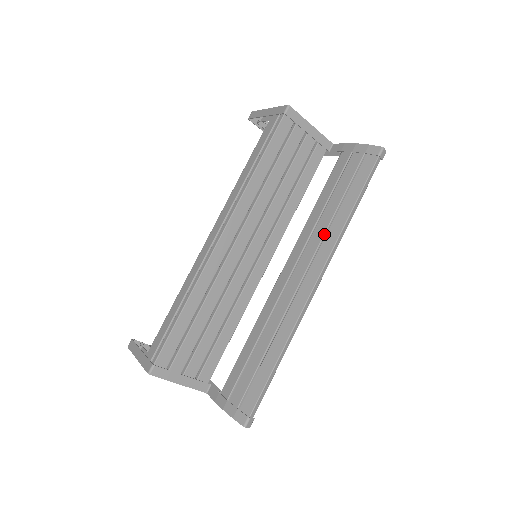
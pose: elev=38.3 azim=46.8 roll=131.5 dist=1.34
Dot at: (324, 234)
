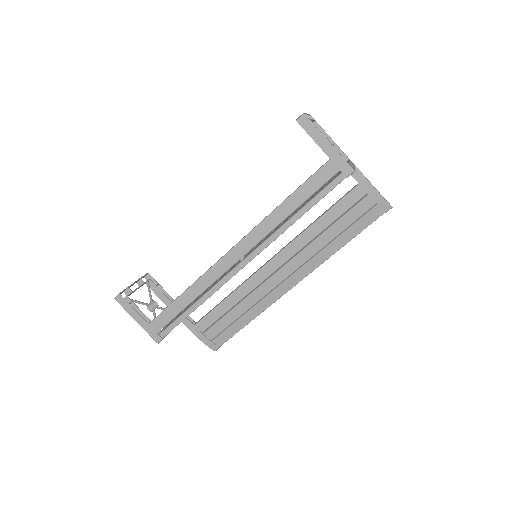
Dot at: (316, 254)
